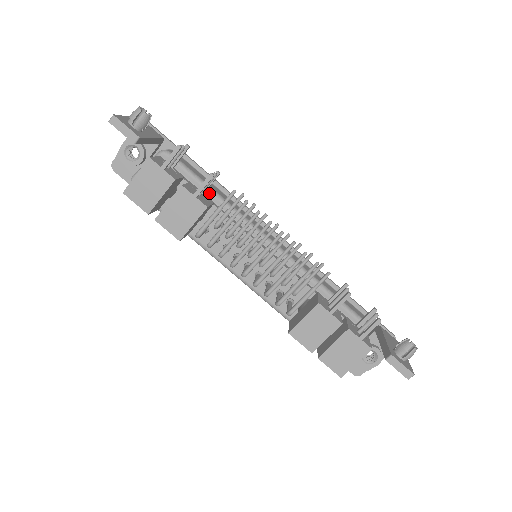
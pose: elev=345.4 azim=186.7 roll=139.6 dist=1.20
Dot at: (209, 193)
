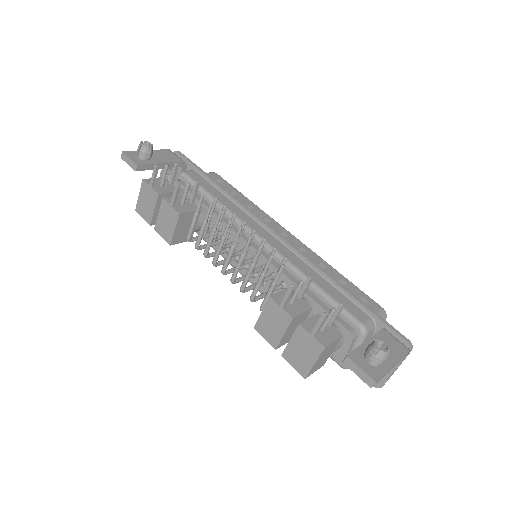
Dot at: (211, 202)
